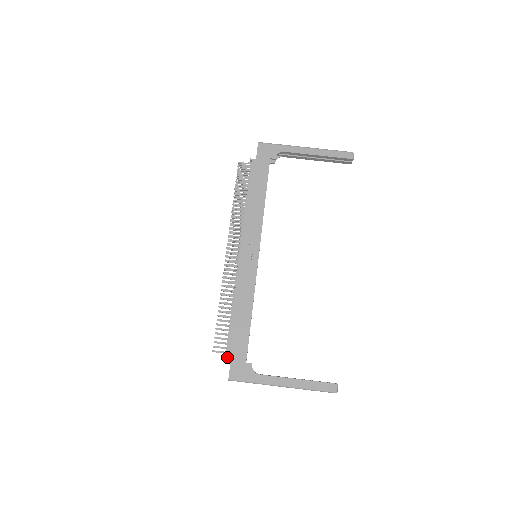
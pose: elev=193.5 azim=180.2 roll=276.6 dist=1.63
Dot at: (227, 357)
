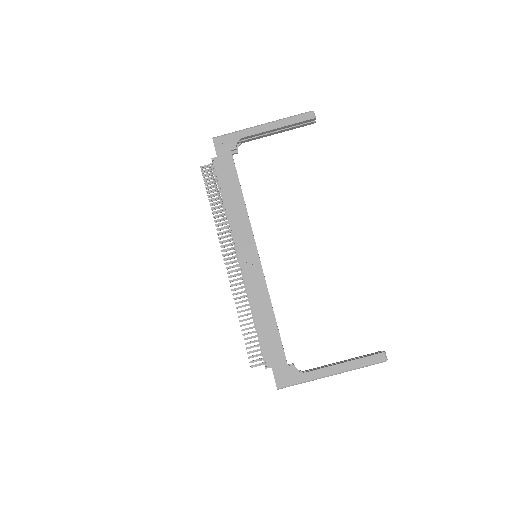
Dot at: occluded
